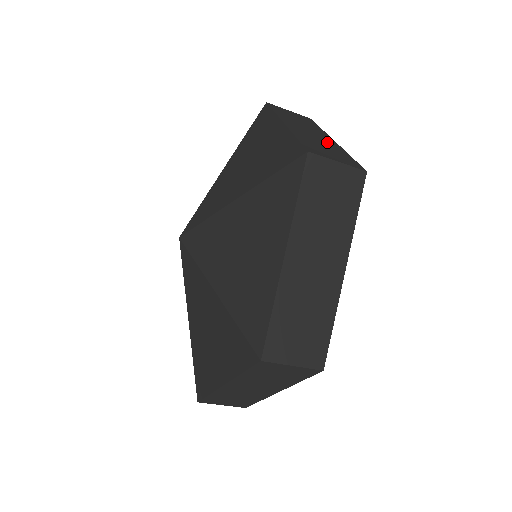
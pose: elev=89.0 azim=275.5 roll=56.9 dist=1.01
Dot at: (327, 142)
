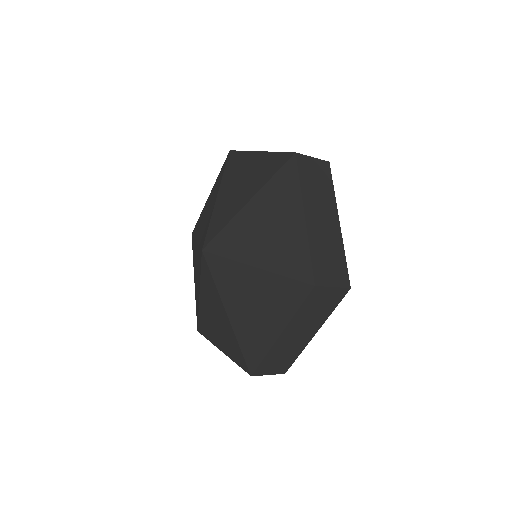
Dot at: (333, 236)
